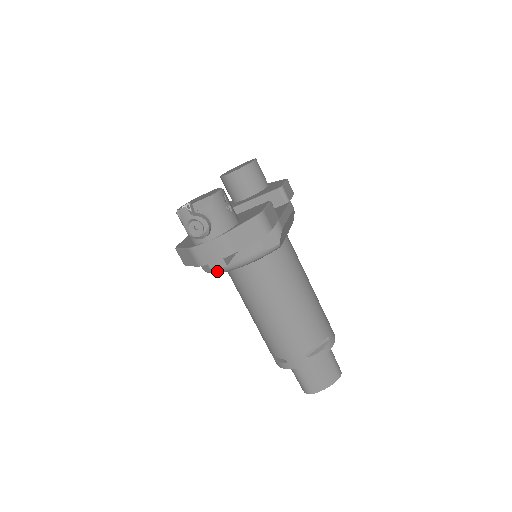
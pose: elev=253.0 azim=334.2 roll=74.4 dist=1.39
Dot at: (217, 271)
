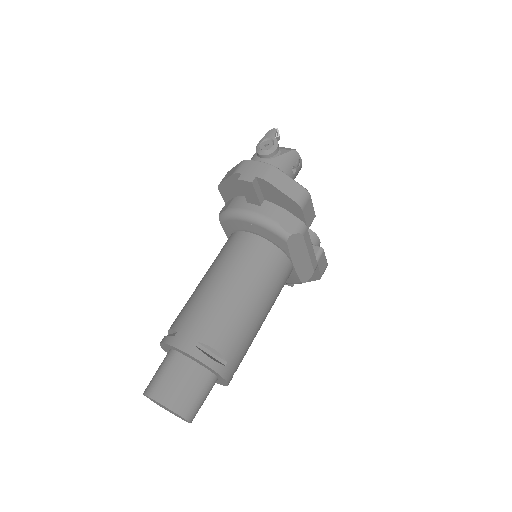
Dot at: (230, 211)
